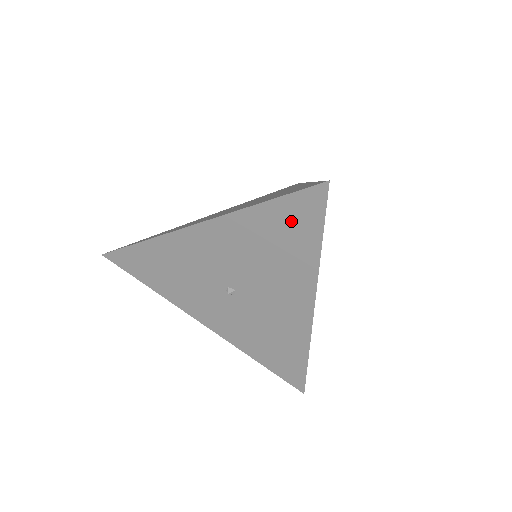
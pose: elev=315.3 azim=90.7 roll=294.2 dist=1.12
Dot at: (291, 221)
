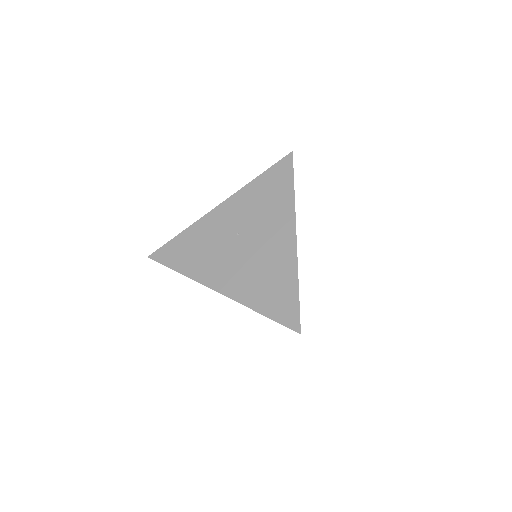
Dot at: occluded
